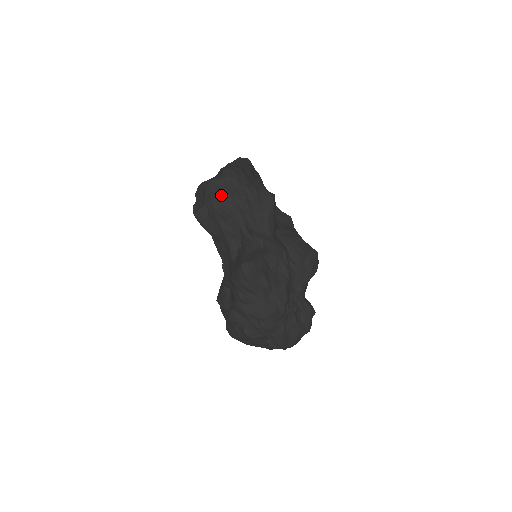
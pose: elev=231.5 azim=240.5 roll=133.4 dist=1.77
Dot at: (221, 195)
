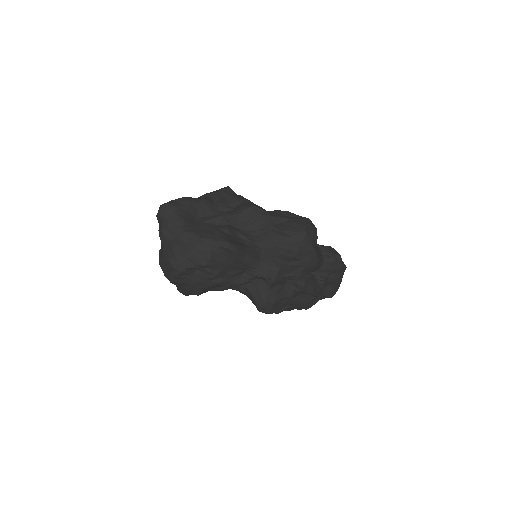
Dot at: (191, 287)
